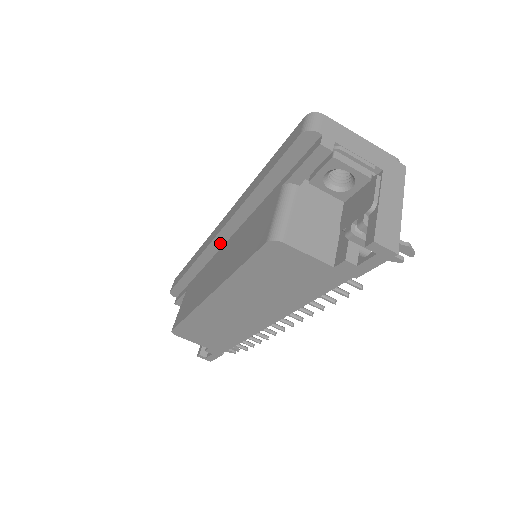
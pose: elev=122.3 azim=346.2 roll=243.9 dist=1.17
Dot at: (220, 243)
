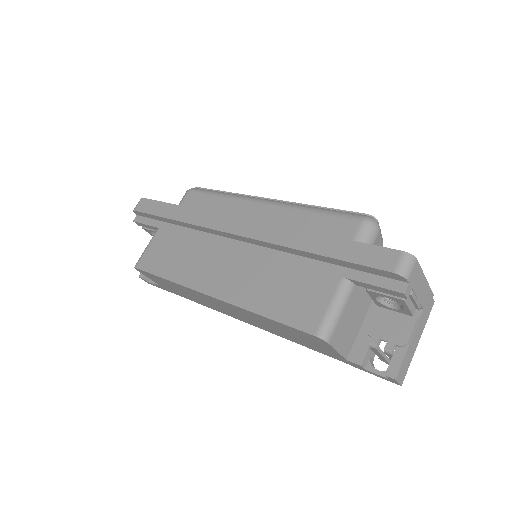
Dot at: (233, 237)
